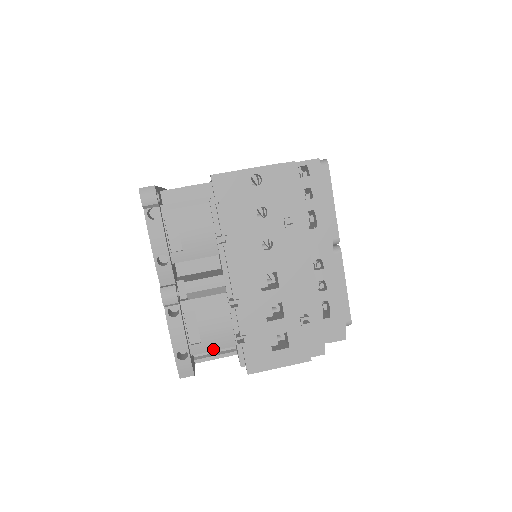
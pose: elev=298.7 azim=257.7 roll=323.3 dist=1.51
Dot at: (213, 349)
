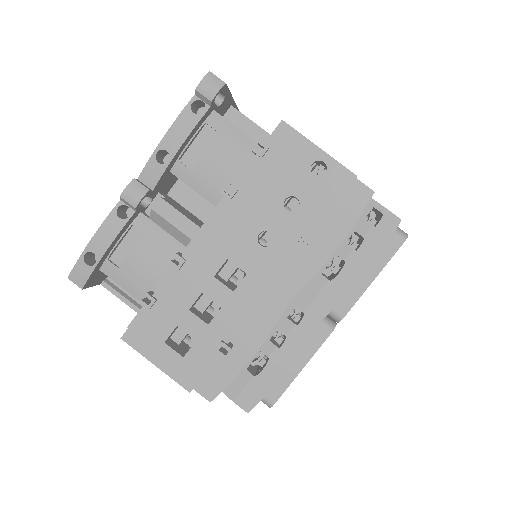
Dot at: (123, 285)
